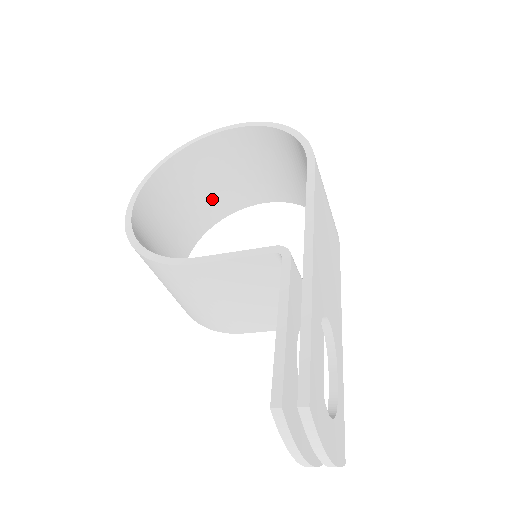
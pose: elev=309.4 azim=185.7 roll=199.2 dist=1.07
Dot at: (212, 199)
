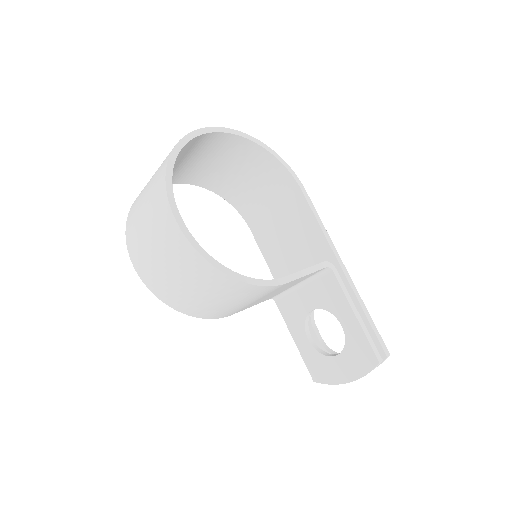
Dot at: occluded
